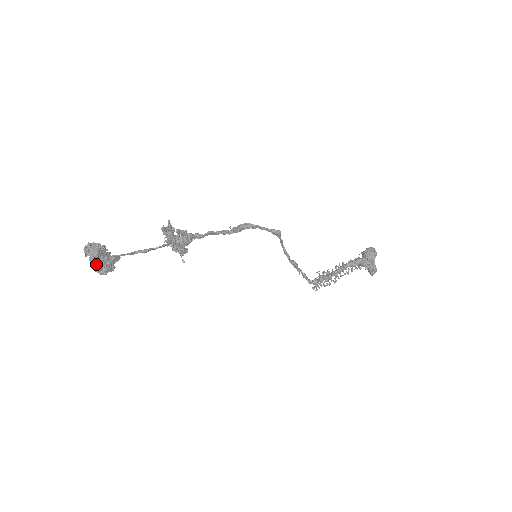
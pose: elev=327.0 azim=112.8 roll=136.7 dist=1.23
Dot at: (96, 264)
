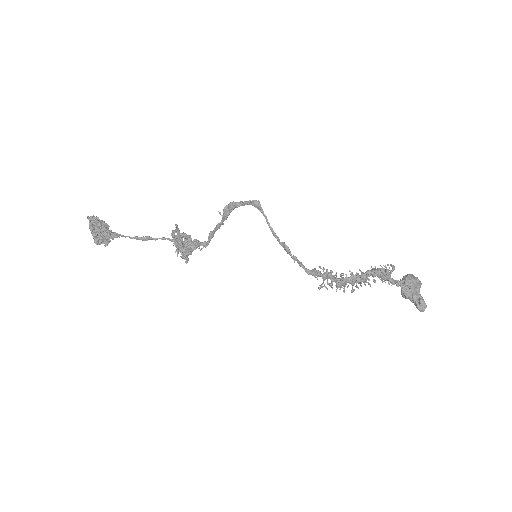
Dot at: (93, 231)
